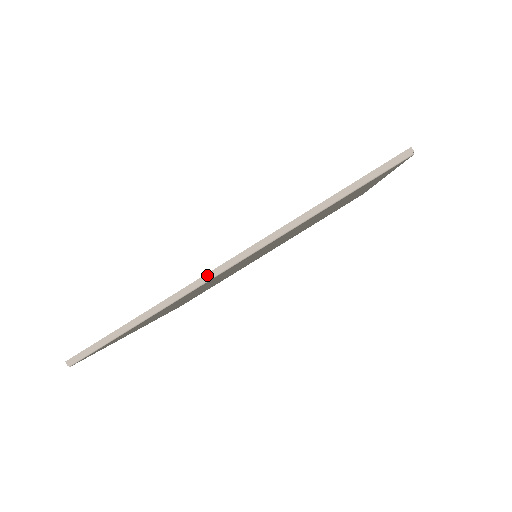
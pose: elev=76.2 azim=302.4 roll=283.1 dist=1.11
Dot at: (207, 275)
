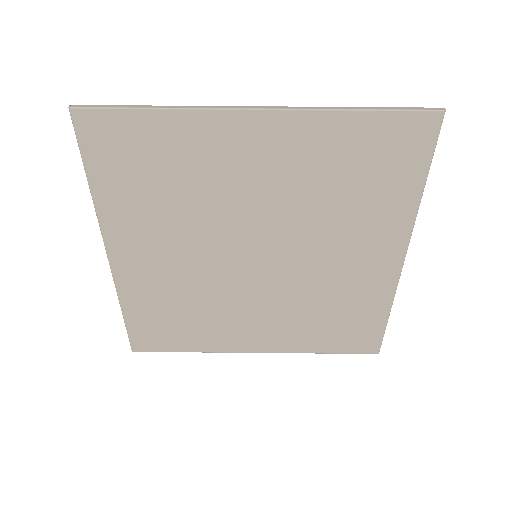
Dot at: (233, 106)
